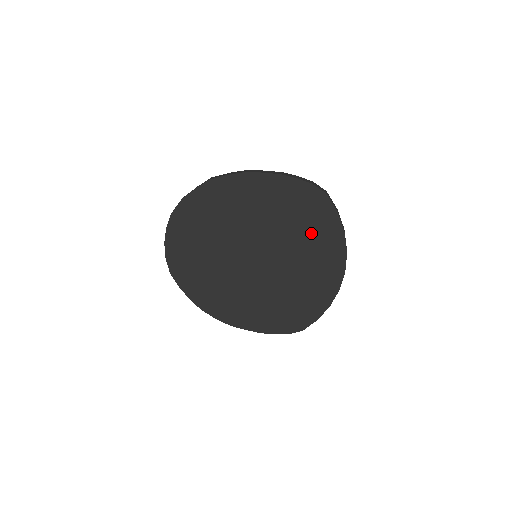
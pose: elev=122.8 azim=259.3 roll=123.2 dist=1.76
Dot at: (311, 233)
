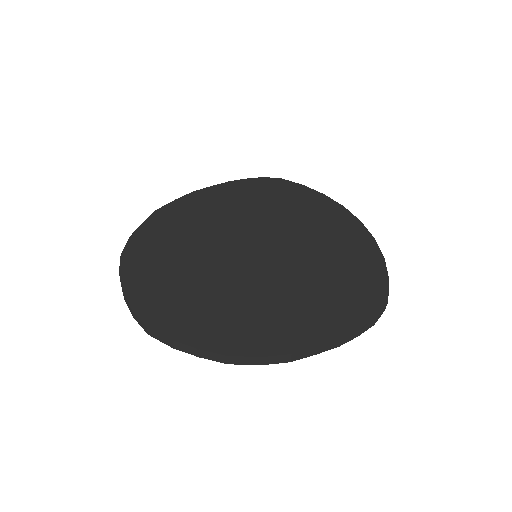
Dot at: (295, 207)
